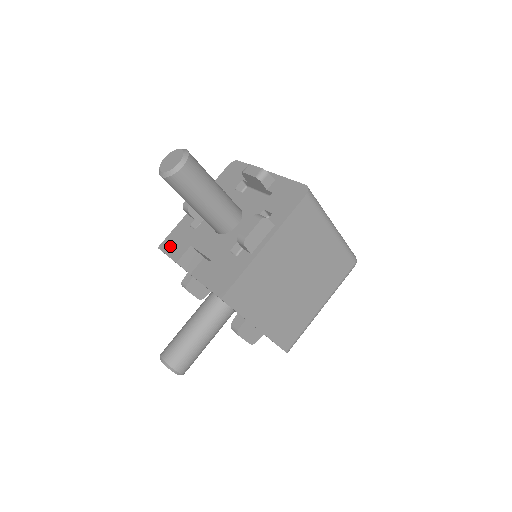
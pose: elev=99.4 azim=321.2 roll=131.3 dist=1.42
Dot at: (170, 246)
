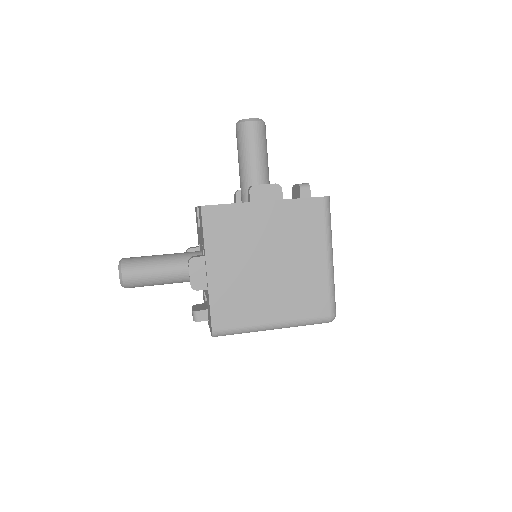
Dot at: occluded
